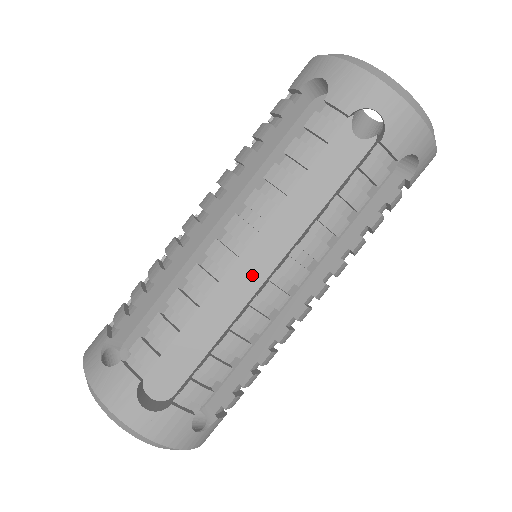
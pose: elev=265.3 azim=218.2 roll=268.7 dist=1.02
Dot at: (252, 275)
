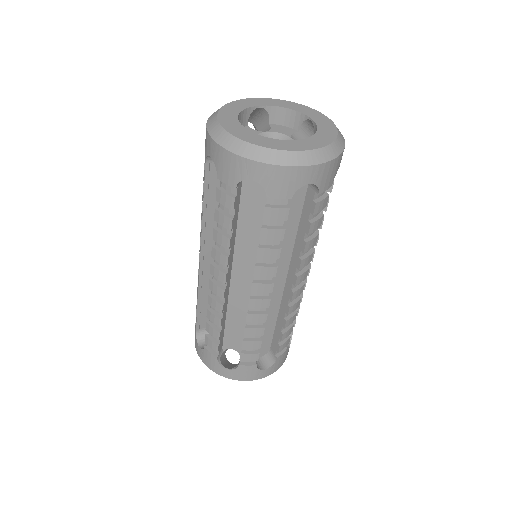
Dot at: (276, 288)
